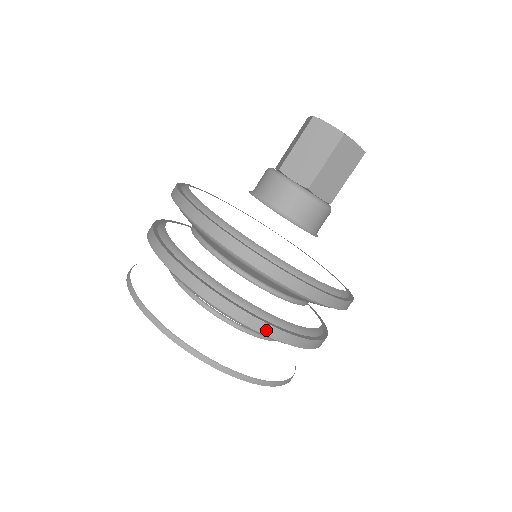
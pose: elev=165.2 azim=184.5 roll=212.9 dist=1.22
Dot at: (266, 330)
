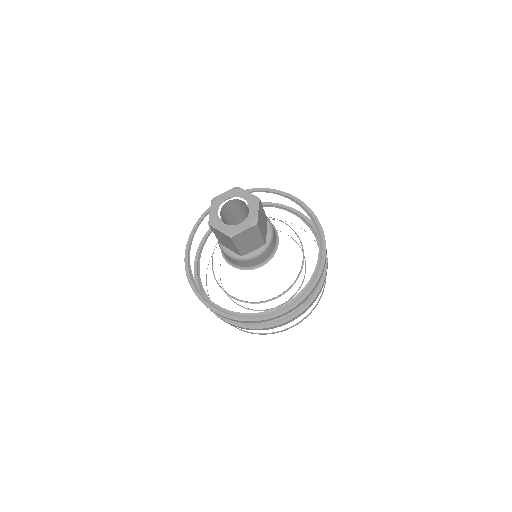
Dot at: occluded
